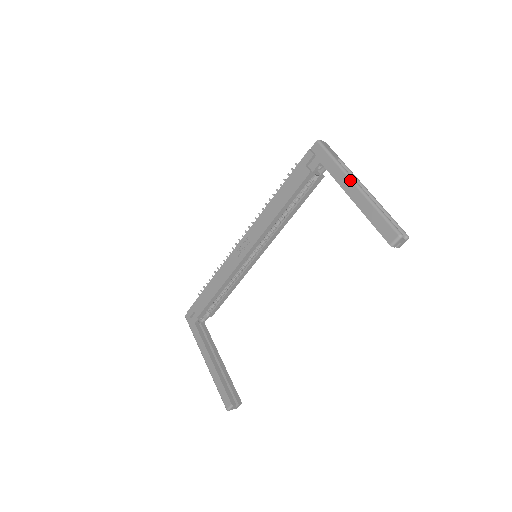
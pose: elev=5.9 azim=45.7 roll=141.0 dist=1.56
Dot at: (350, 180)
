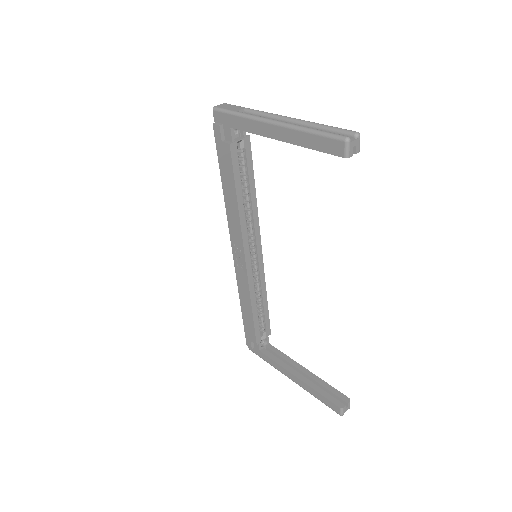
Dot at: (264, 123)
